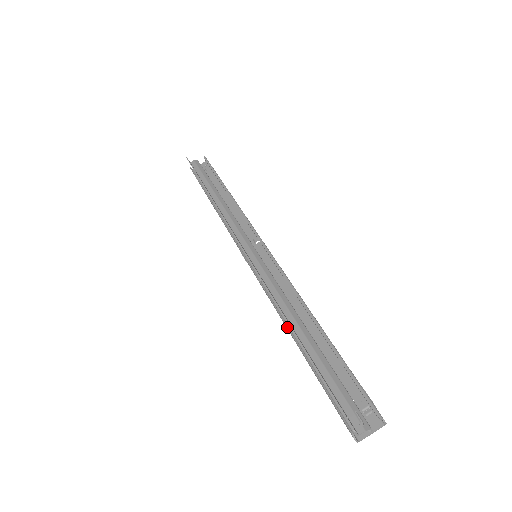
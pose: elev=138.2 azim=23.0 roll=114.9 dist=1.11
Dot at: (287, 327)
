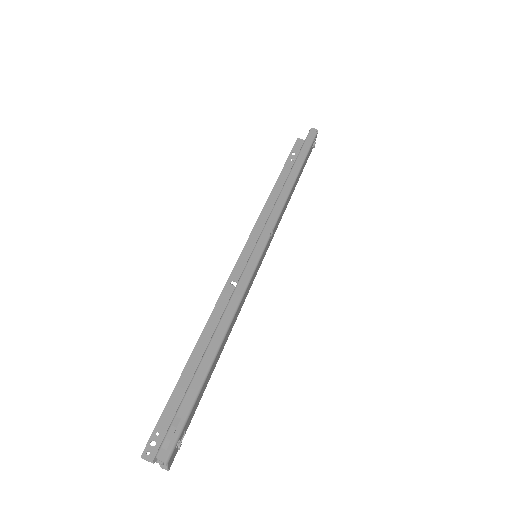
Dot at: occluded
